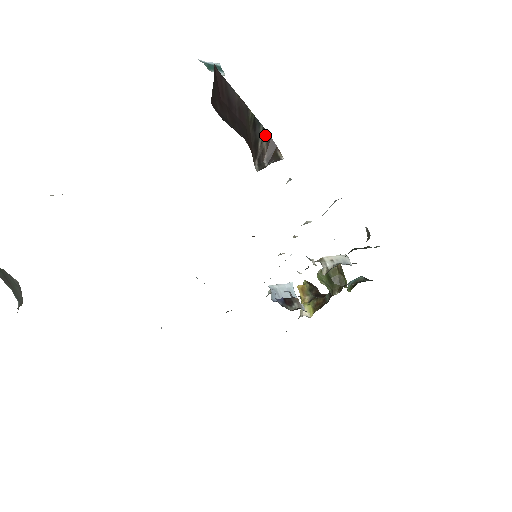
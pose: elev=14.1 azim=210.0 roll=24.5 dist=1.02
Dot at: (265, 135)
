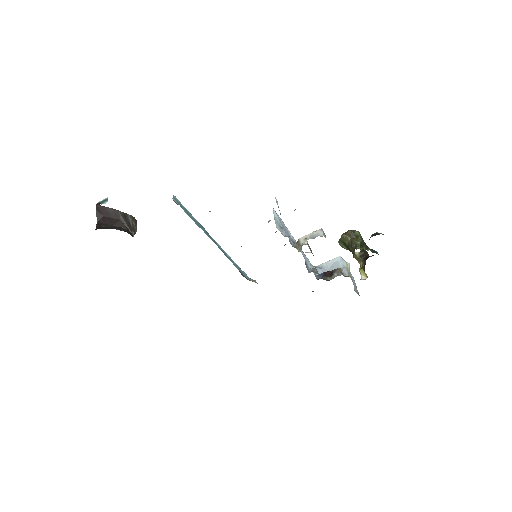
Dot at: (132, 218)
